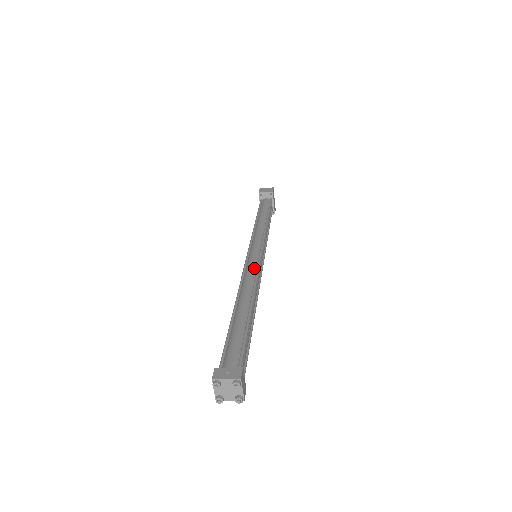
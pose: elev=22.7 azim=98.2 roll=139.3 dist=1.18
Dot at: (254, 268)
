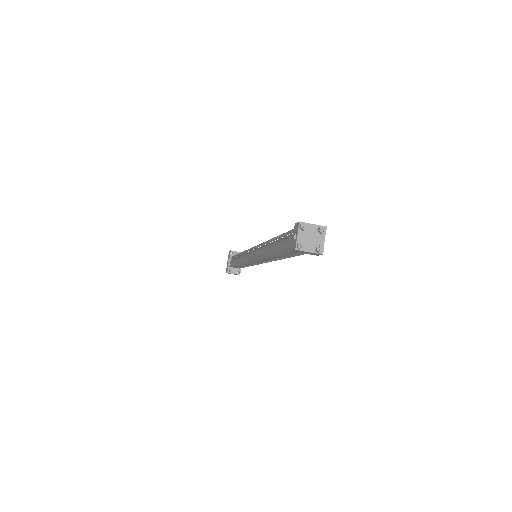
Dot at: occluded
